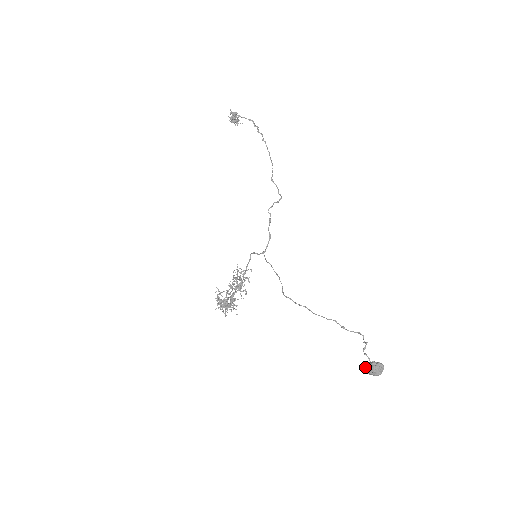
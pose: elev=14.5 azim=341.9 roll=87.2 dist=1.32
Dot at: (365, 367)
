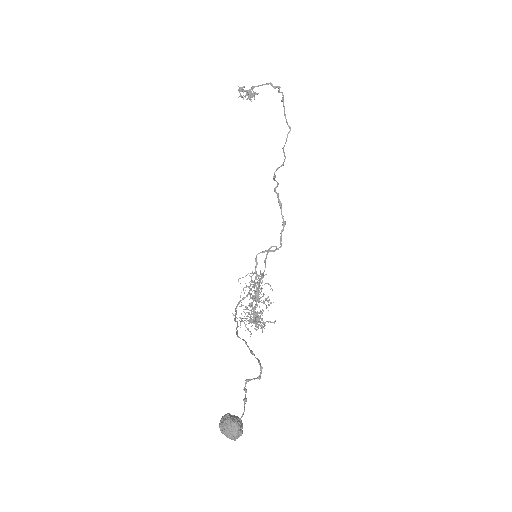
Dot at: occluded
